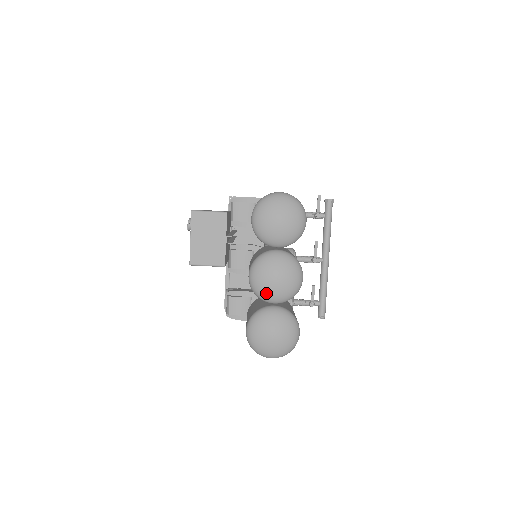
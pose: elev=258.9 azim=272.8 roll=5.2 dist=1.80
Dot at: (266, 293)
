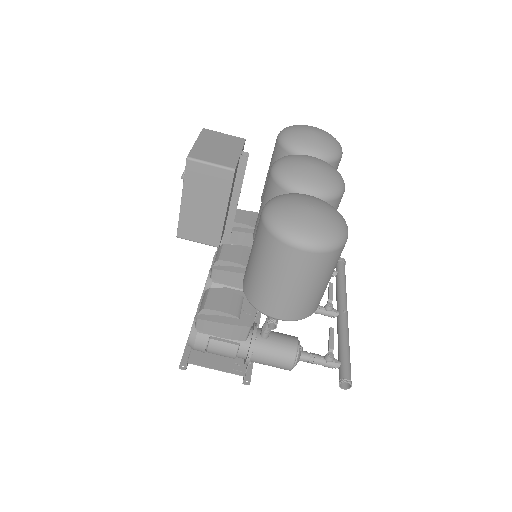
Dot at: (297, 175)
